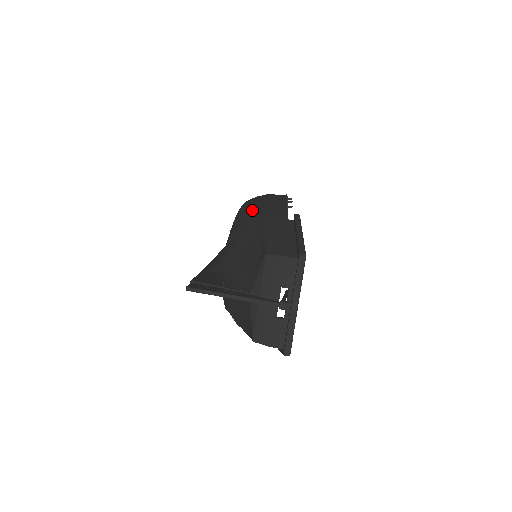
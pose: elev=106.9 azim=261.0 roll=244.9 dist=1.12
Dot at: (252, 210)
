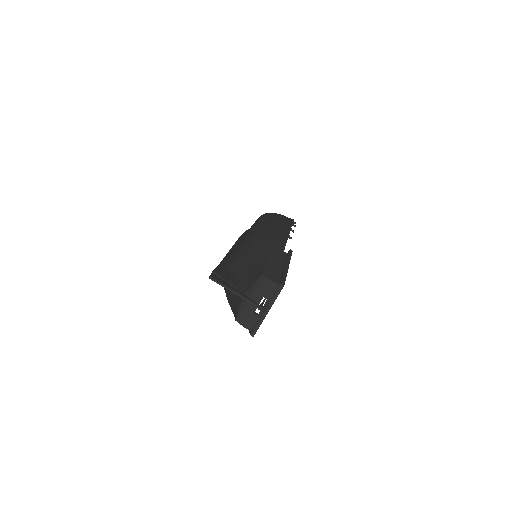
Dot at: (265, 232)
